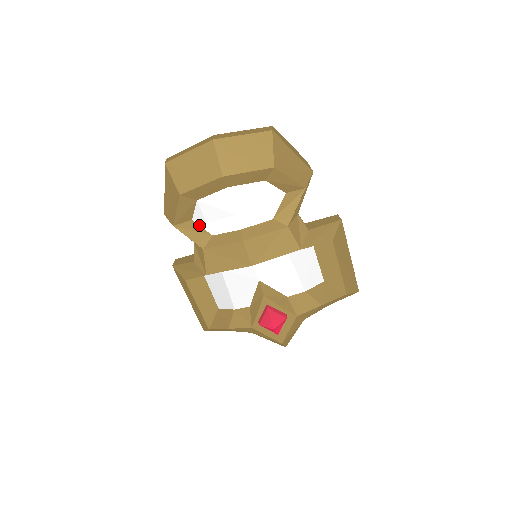
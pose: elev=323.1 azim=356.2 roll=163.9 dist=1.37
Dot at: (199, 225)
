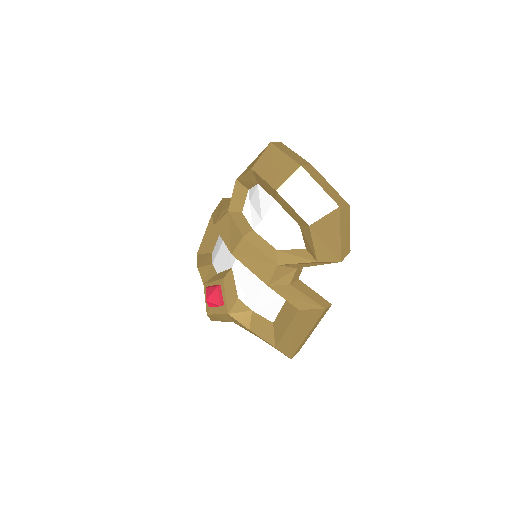
Dot at: (246, 198)
